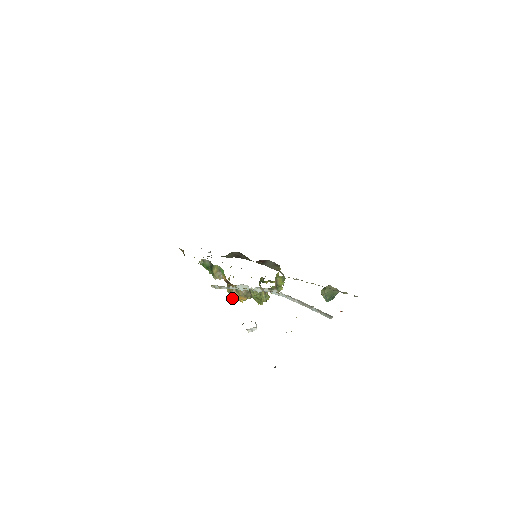
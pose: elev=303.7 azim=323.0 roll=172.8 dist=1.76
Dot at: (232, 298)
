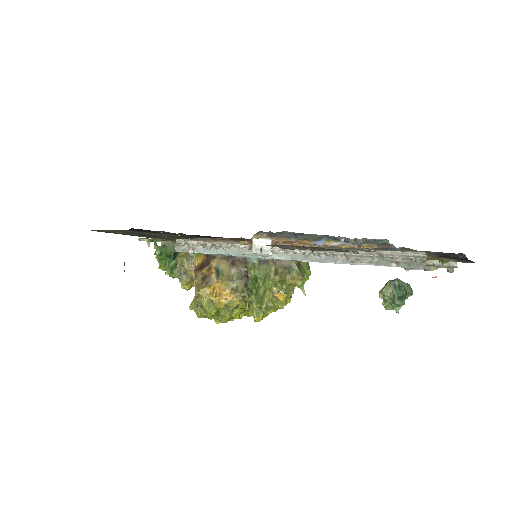
Dot at: (205, 290)
